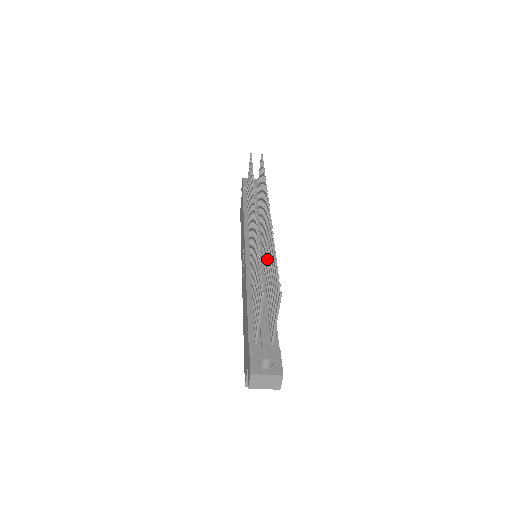
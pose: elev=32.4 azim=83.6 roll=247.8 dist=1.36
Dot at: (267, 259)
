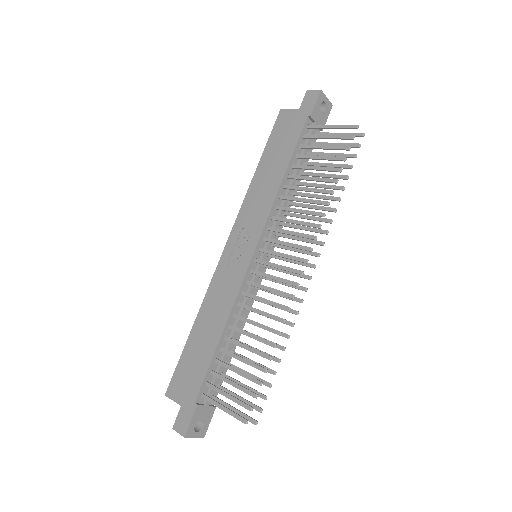
Dot at: occluded
